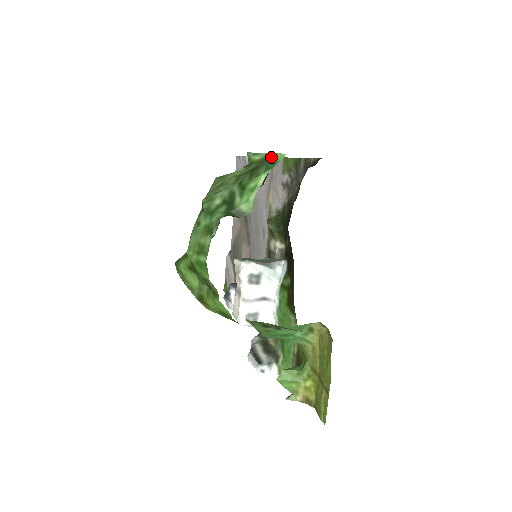
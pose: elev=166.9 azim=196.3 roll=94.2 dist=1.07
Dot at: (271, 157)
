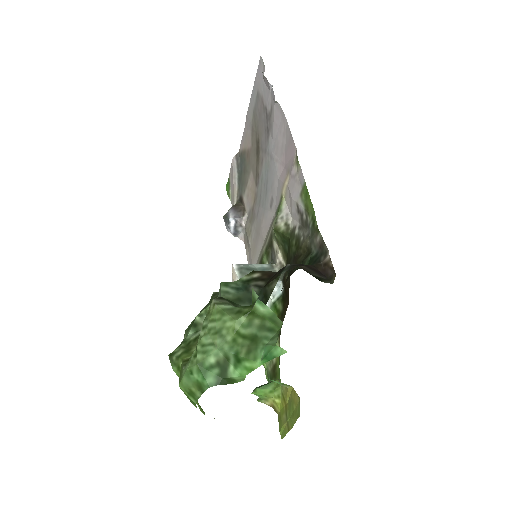
Dot at: (272, 346)
